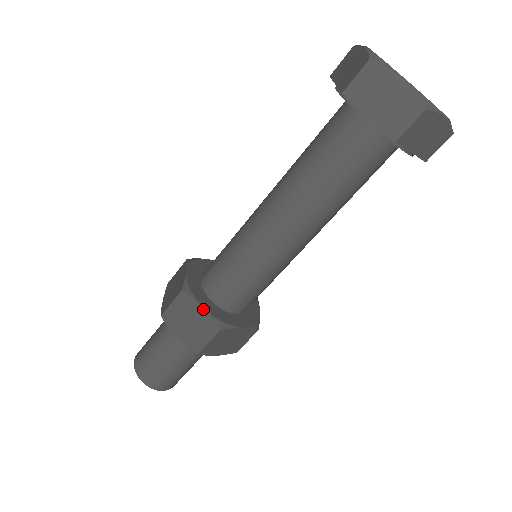
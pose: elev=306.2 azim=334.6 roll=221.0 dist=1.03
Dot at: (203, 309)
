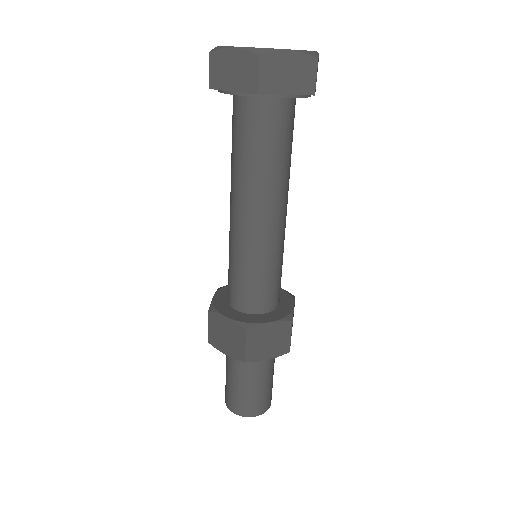
Dot at: (271, 323)
